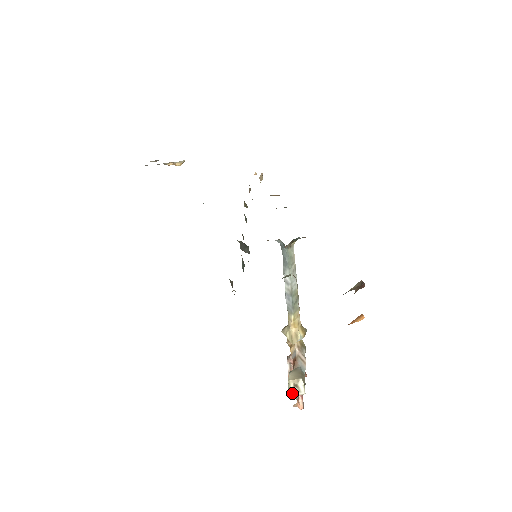
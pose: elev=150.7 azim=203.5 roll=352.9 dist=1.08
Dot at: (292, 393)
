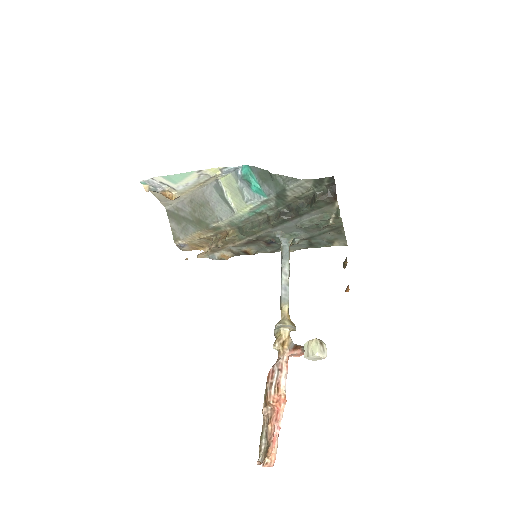
Dot at: (319, 352)
